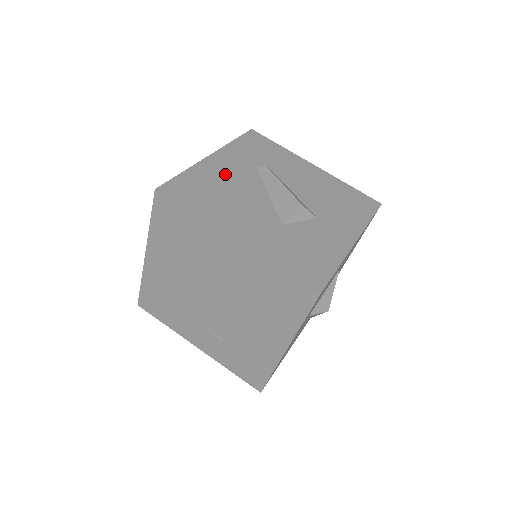
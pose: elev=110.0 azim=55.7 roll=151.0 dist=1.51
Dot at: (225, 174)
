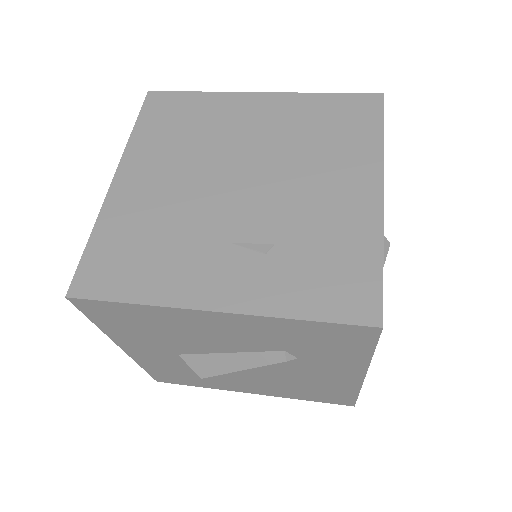
Dot at: occluded
